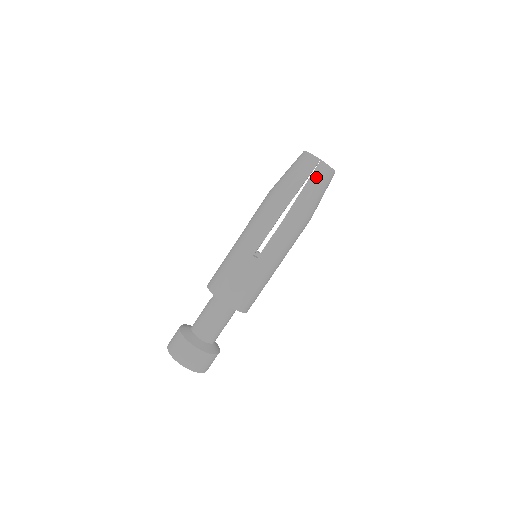
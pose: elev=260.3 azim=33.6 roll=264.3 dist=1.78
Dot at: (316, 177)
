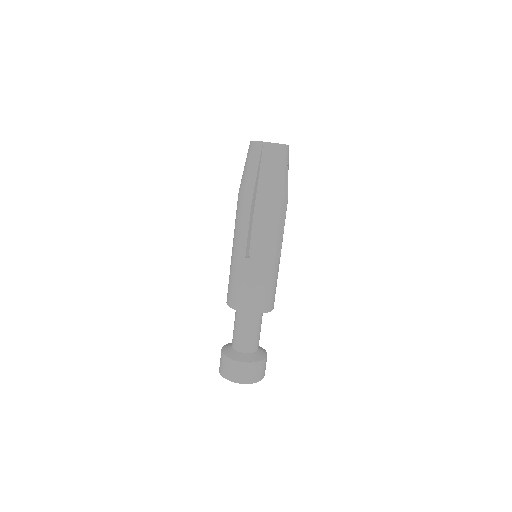
Dot at: (266, 159)
